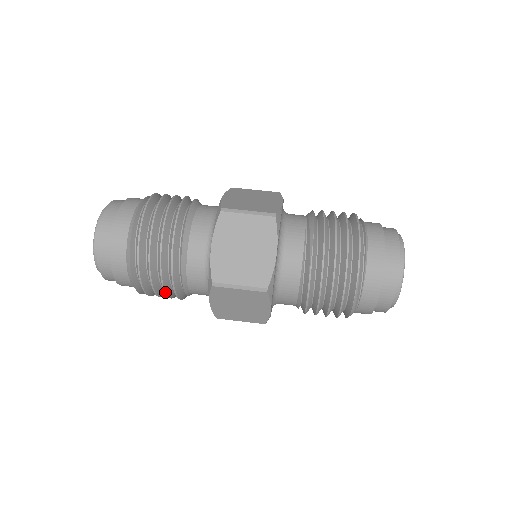
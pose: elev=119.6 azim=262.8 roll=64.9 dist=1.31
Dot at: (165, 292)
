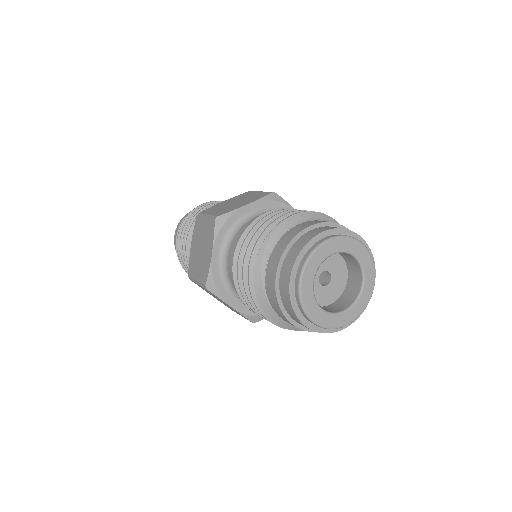
Dot at: (183, 243)
